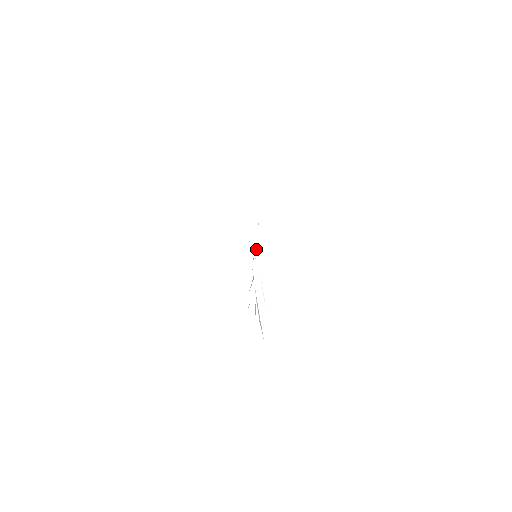
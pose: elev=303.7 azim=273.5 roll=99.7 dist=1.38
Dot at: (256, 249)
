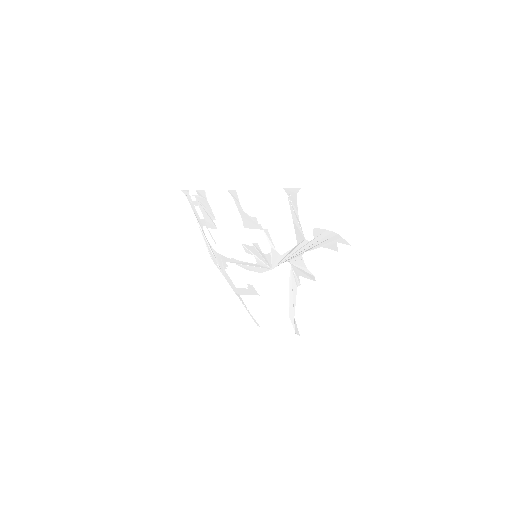
Dot at: (239, 264)
